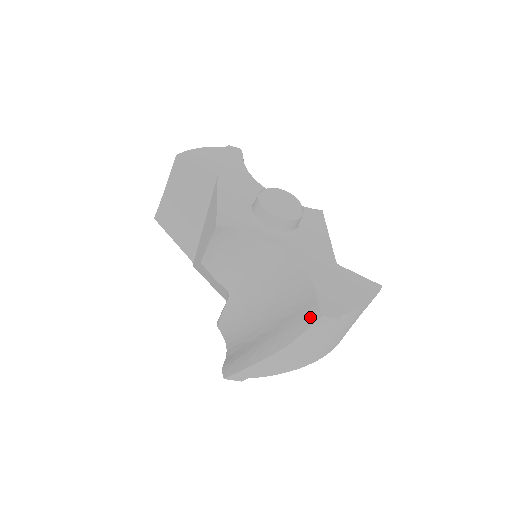
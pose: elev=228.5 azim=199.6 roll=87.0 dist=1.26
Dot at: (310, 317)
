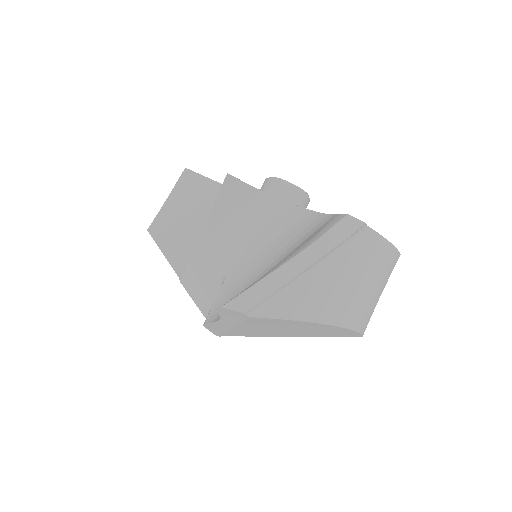
Dot at: (333, 222)
